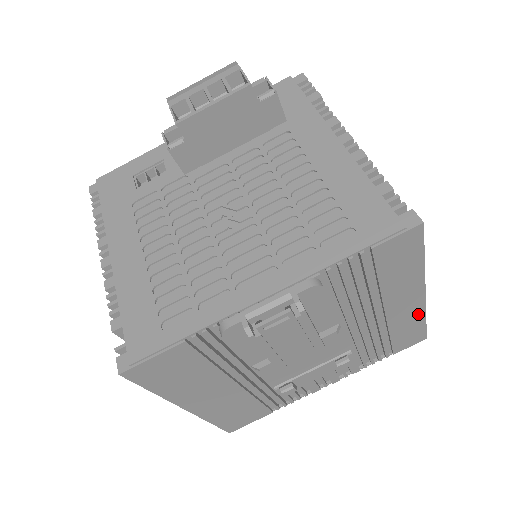
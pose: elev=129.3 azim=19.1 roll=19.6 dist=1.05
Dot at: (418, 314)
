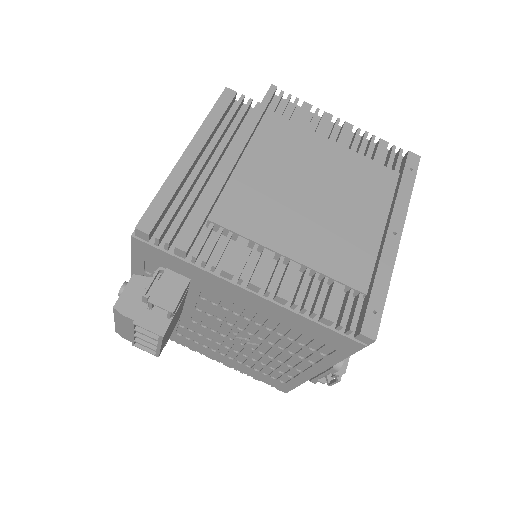
Dot at: occluded
